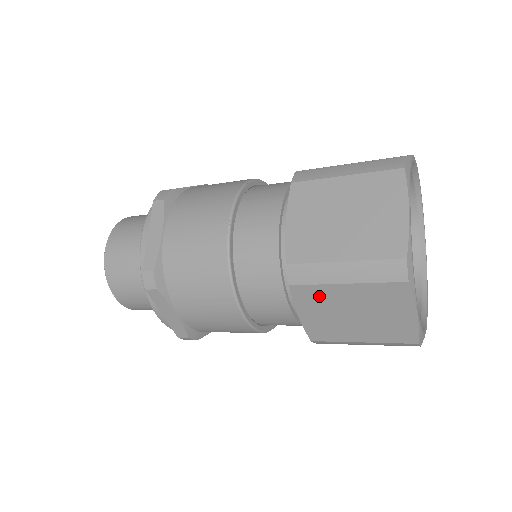
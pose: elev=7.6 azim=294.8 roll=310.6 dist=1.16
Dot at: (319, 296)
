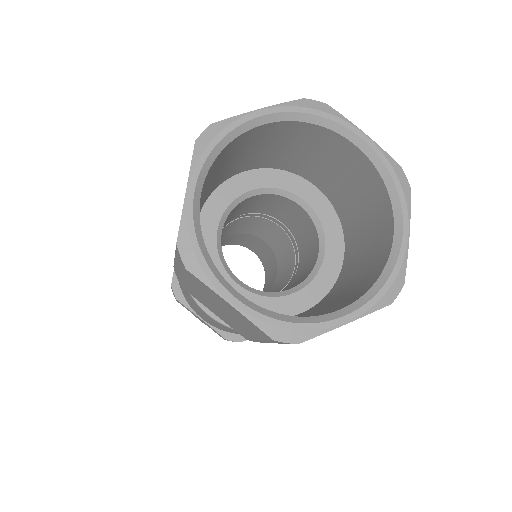
Dot at: occluded
